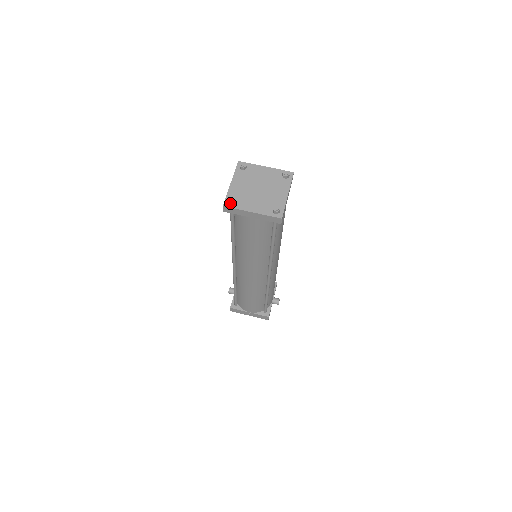
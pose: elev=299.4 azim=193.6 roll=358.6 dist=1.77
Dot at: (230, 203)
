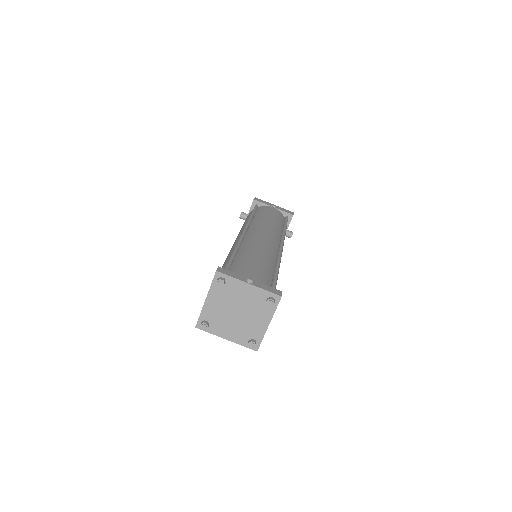
Dot at: (203, 327)
